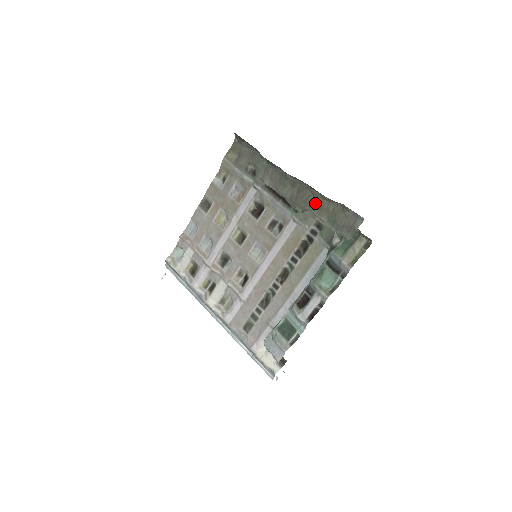
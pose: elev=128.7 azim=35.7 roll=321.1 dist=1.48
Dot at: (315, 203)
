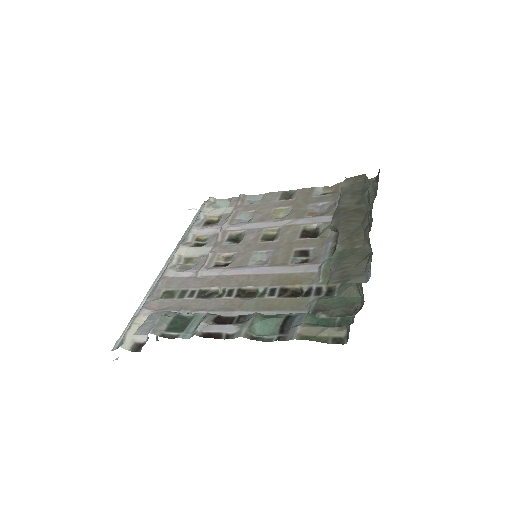
Dot at: (353, 230)
